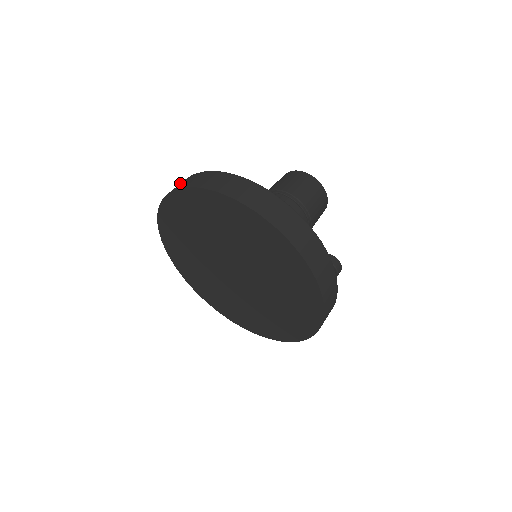
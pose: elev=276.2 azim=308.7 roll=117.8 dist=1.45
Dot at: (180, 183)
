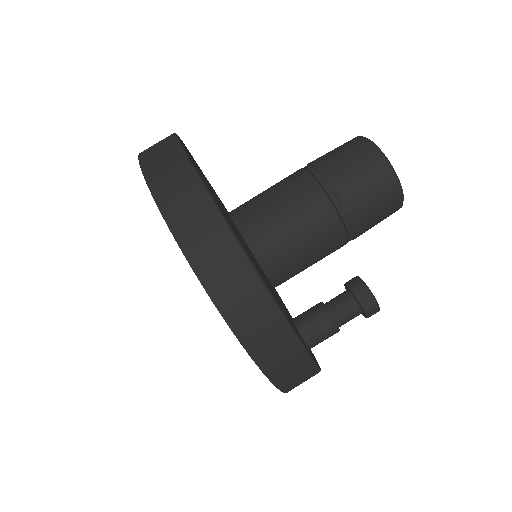
Dot at: occluded
